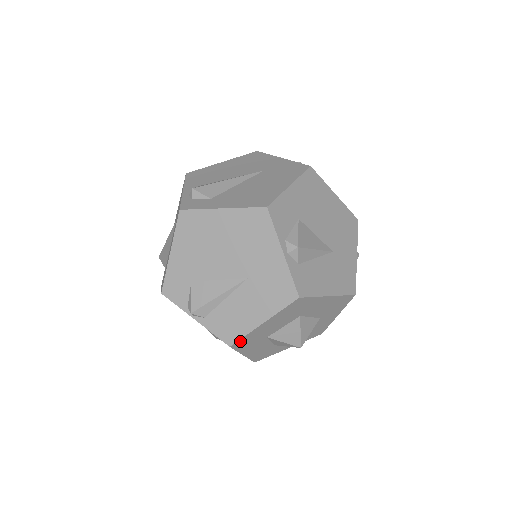
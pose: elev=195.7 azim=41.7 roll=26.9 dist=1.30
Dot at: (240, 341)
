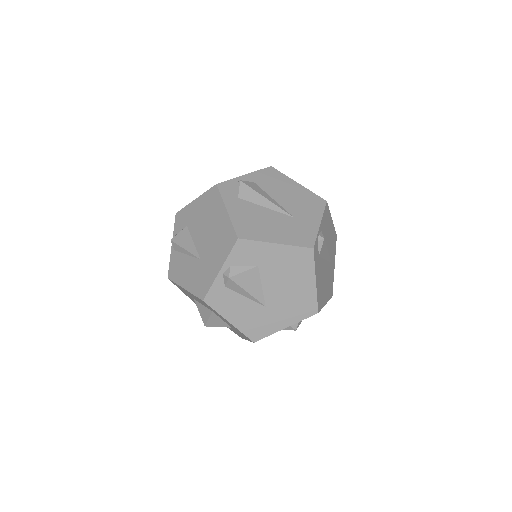
Dot at: occluded
